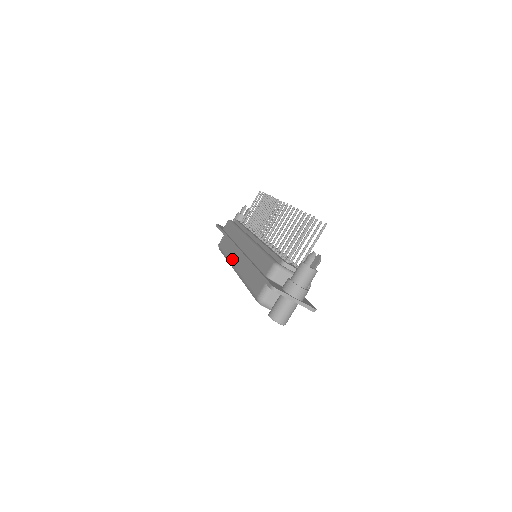
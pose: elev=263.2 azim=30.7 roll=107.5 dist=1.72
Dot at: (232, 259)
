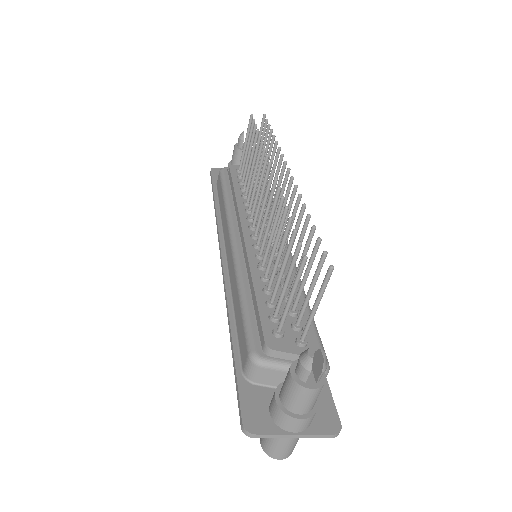
Dot at: occluded
